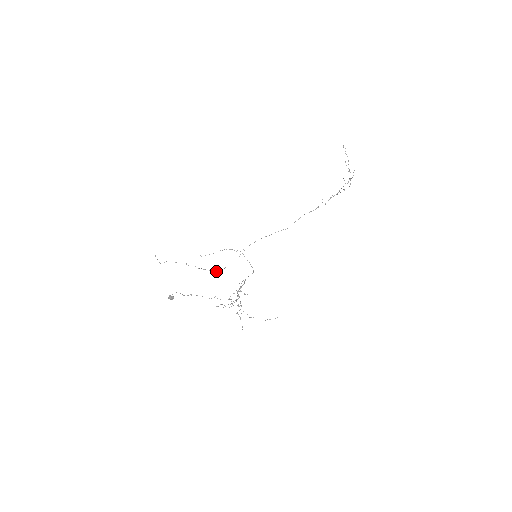
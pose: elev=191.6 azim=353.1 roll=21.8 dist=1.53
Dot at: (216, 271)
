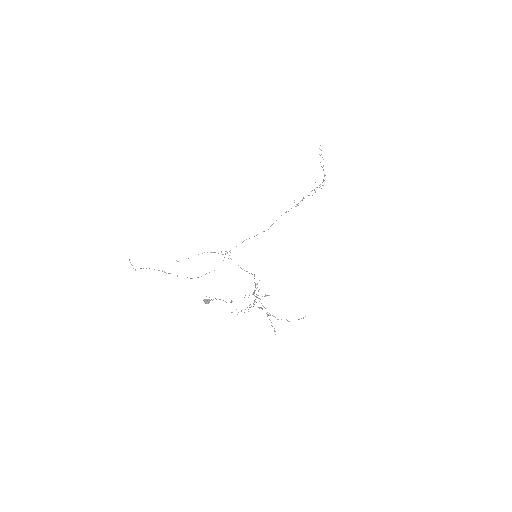
Dot at: occluded
